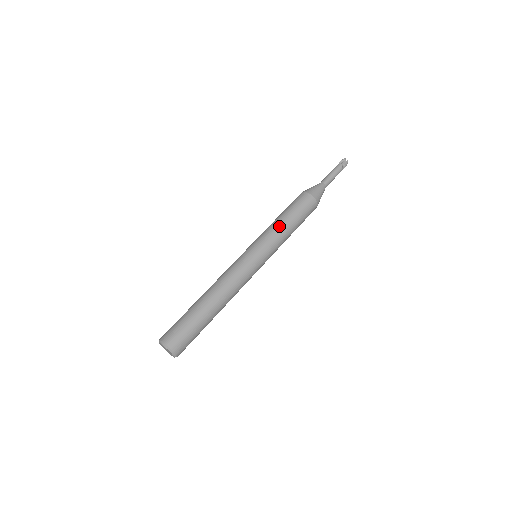
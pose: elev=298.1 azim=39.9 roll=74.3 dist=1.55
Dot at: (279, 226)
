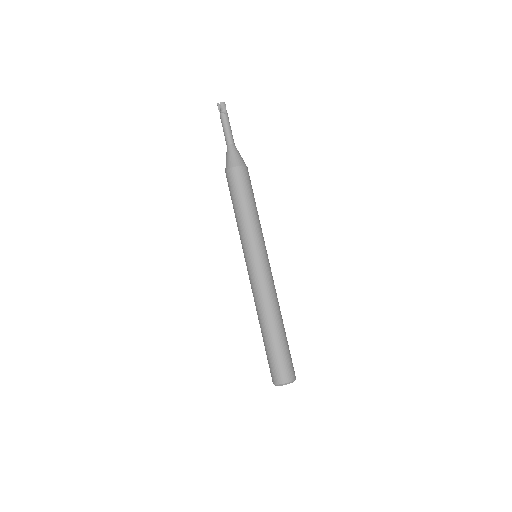
Dot at: (240, 221)
